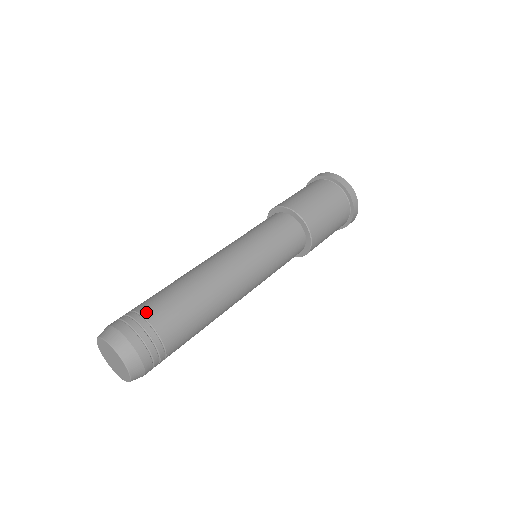
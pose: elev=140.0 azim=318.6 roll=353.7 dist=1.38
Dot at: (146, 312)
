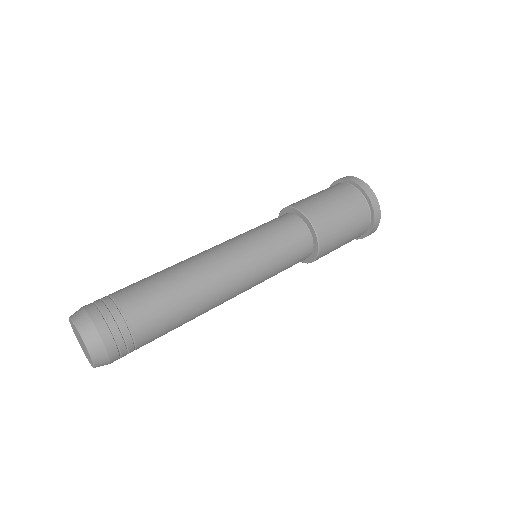
Dot at: (133, 320)
